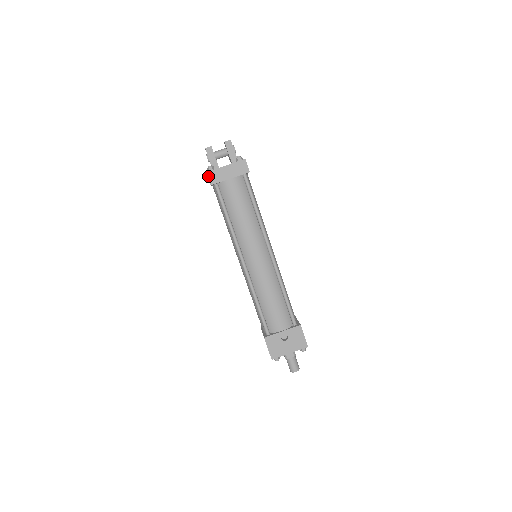
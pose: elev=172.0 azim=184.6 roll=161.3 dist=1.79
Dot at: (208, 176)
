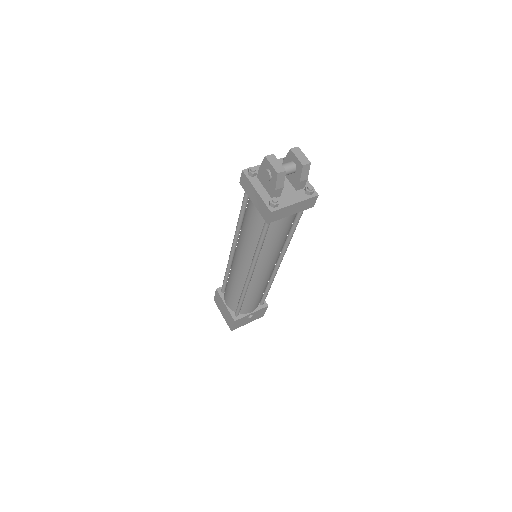
Dot at: (270, 216)
